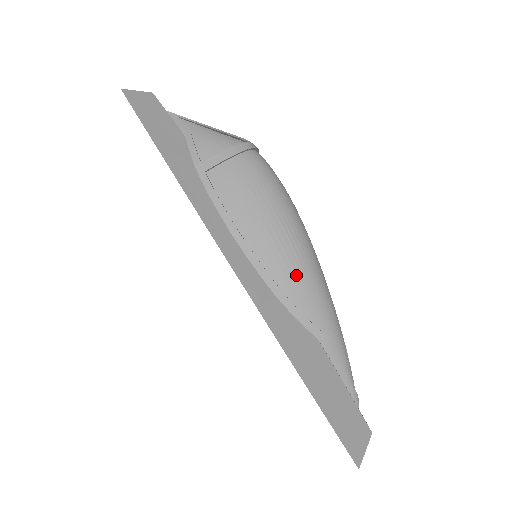
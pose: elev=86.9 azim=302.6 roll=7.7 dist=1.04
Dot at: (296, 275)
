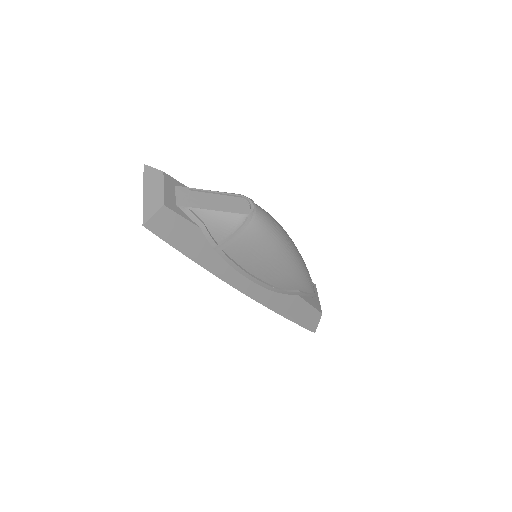
Dot at: (286, 279)
